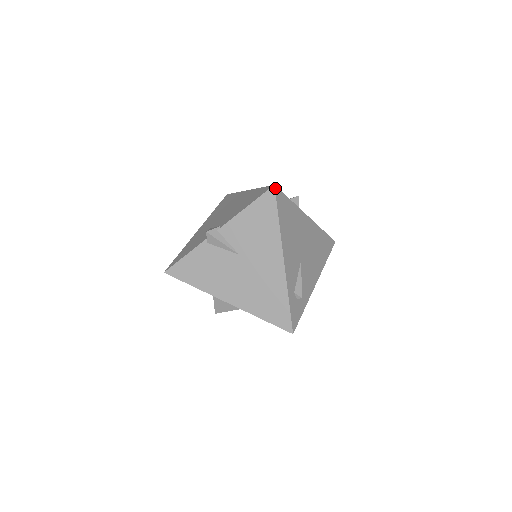
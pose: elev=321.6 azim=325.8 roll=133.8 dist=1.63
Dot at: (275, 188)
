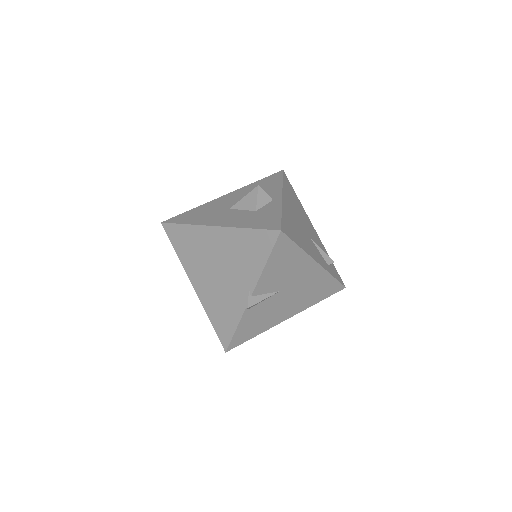
Dot at: (282, 231)
